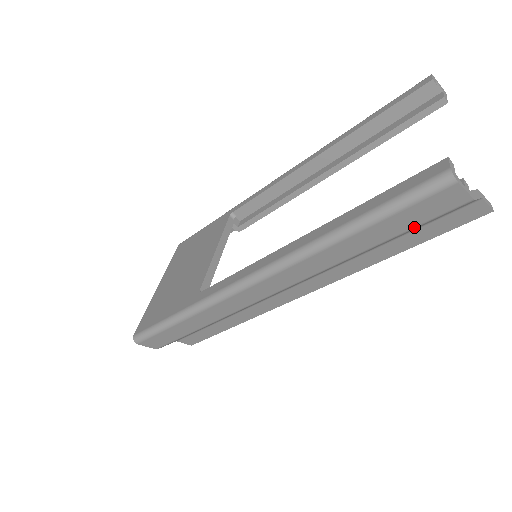
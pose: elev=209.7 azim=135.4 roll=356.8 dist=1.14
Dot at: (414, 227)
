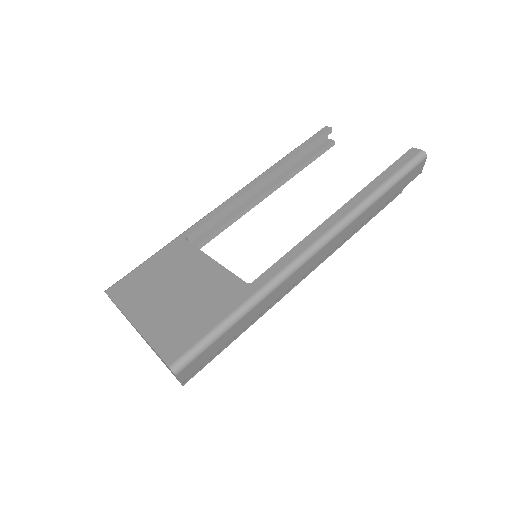
Dot at: occluded
